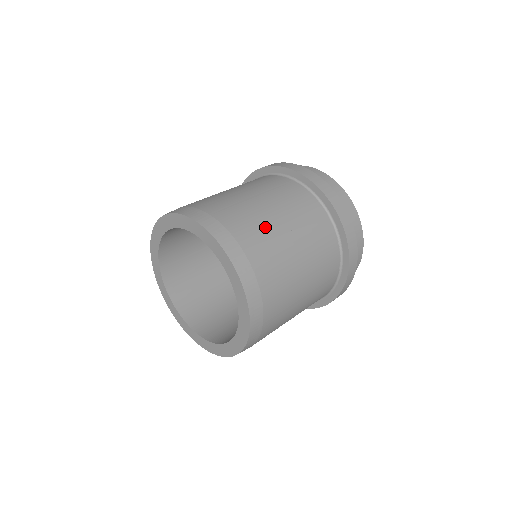
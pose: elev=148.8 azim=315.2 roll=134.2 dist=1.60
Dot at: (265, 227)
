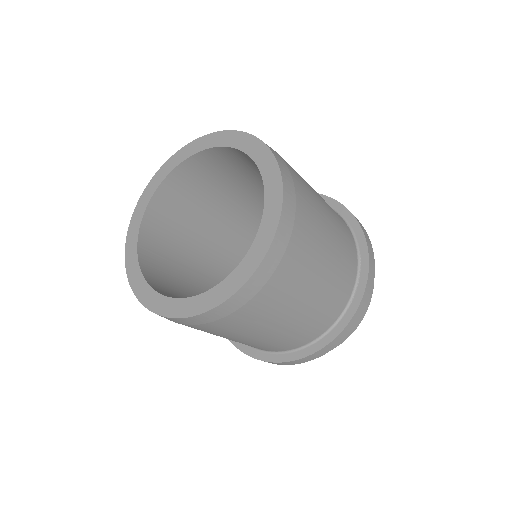
Dot at: occluded
